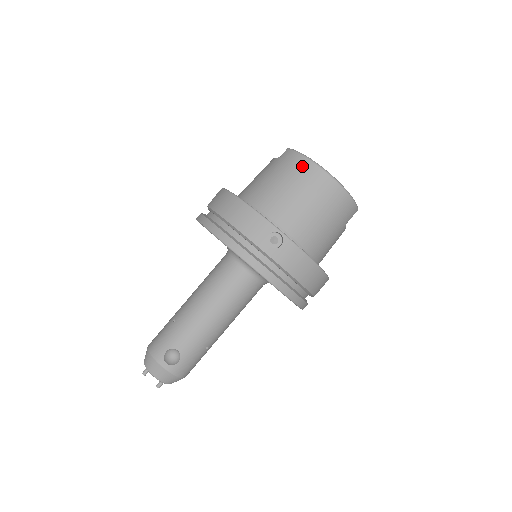
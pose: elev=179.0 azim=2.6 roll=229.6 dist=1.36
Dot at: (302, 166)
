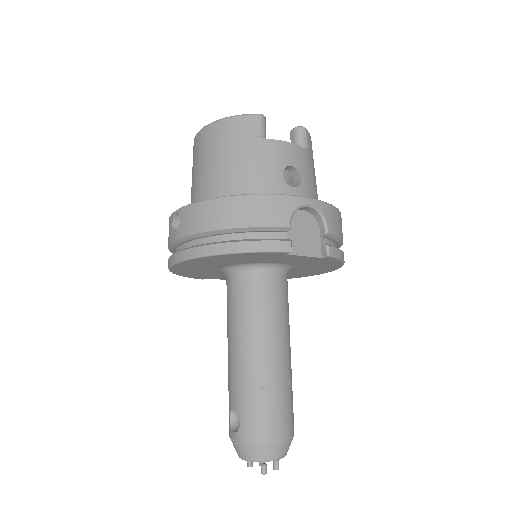
Dot at: occluded
